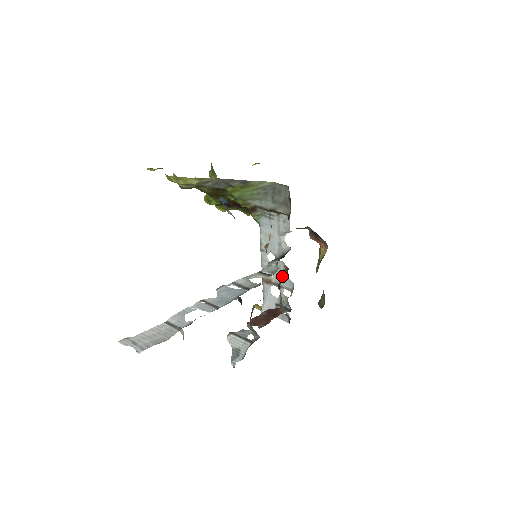
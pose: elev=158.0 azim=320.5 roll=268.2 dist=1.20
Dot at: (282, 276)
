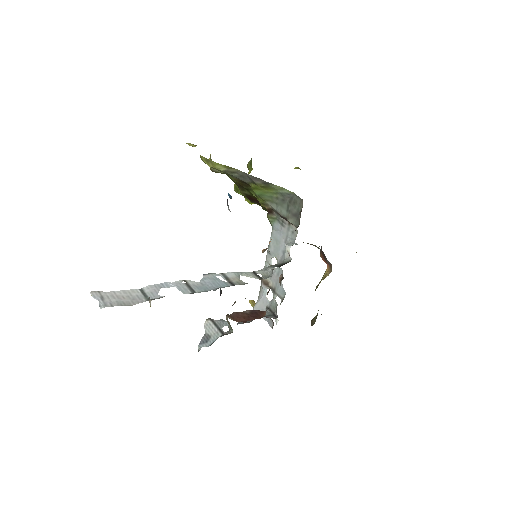
Dot at: (278, 283)
